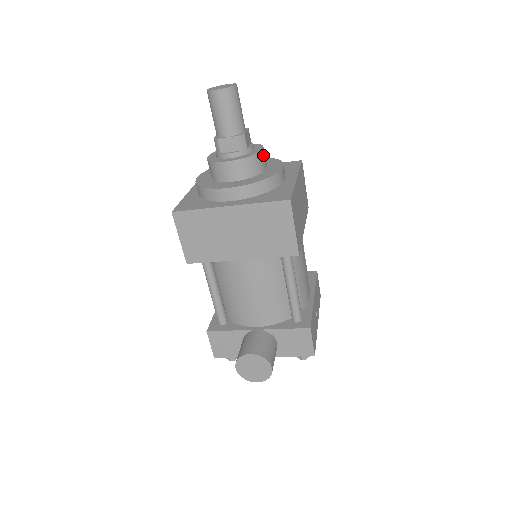
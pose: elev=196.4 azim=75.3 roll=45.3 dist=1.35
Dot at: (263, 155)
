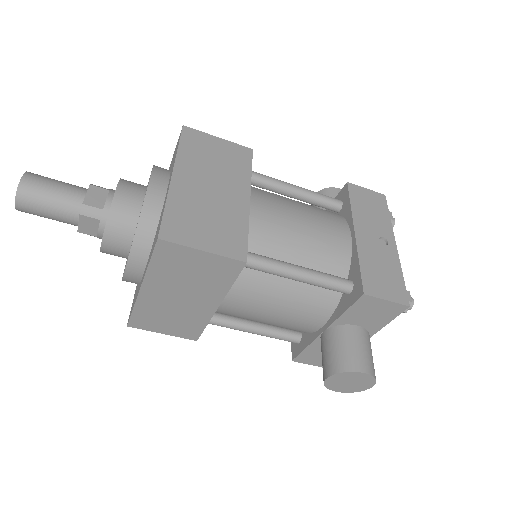
Dot at: (122, 195)
